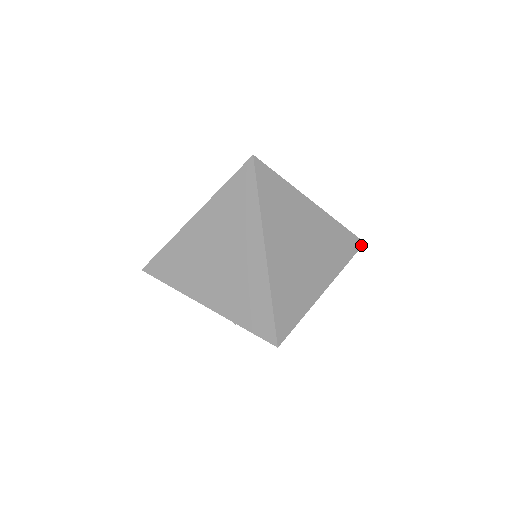
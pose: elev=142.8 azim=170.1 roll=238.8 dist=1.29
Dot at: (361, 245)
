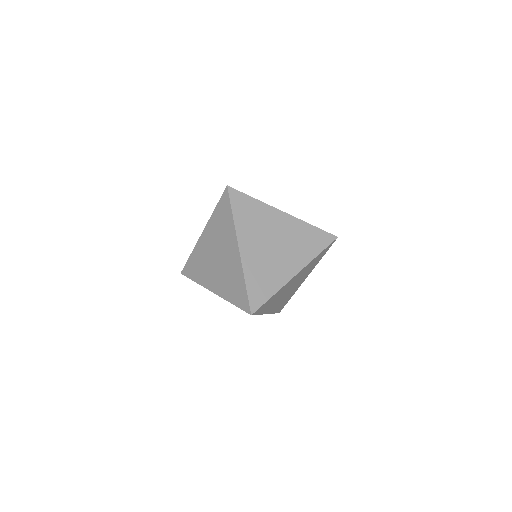
Dot at: (334, 239)
